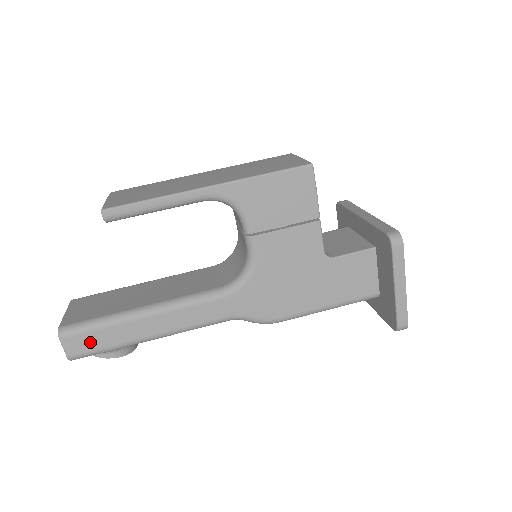
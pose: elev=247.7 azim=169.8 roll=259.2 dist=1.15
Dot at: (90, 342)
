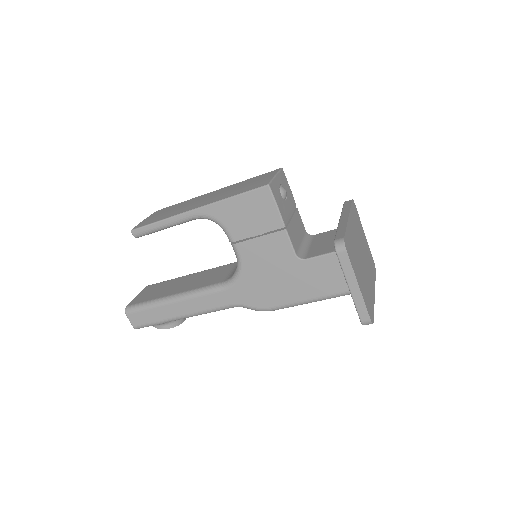
Dot at: (144, 318)
